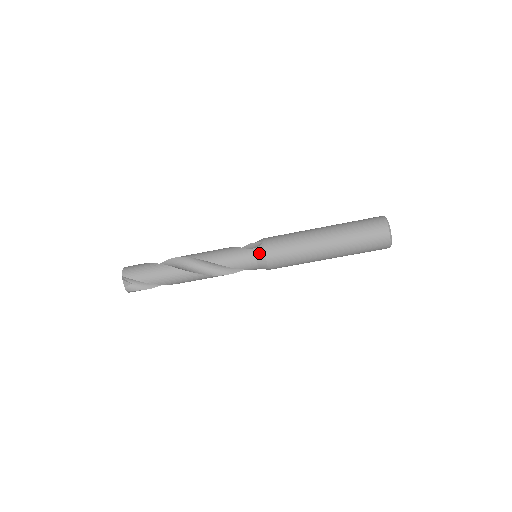
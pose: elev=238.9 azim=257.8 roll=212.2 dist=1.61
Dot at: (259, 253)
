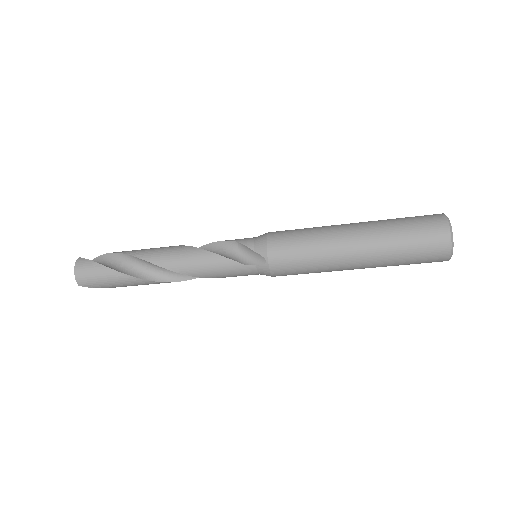
Dot at: (262, 272)
